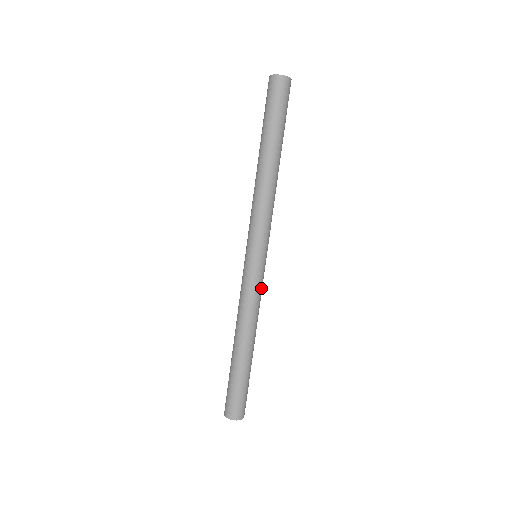
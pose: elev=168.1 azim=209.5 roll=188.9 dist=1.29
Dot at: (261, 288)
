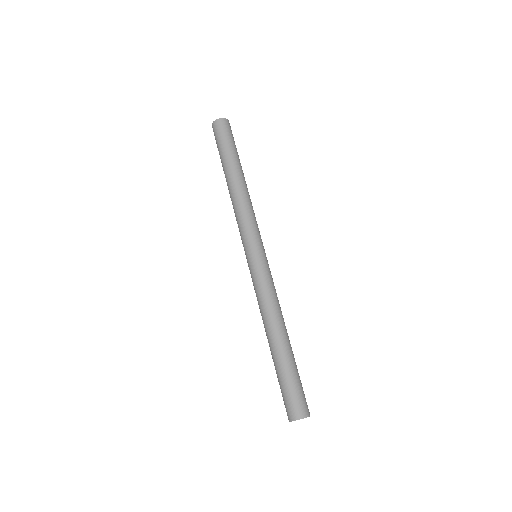
Dot at: (272, 280)
